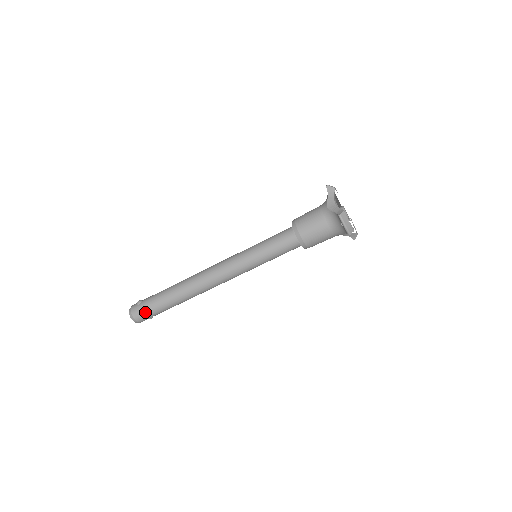
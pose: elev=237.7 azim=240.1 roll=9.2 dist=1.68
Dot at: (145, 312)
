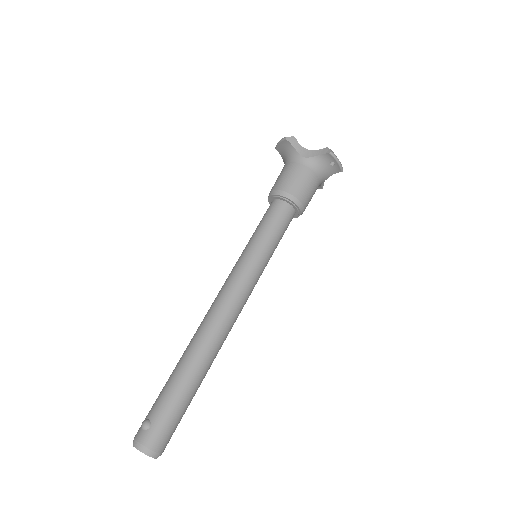
Dot at: (168, 428)
